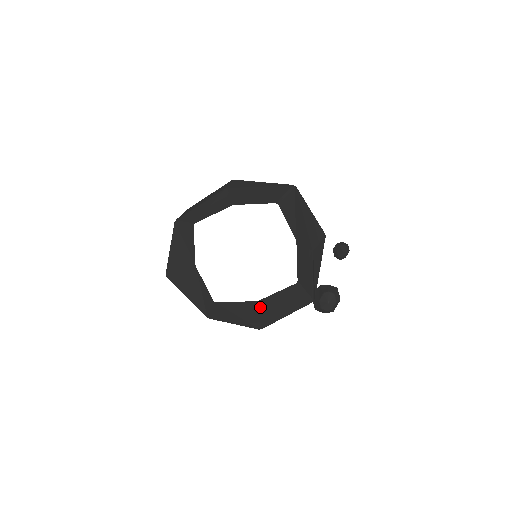
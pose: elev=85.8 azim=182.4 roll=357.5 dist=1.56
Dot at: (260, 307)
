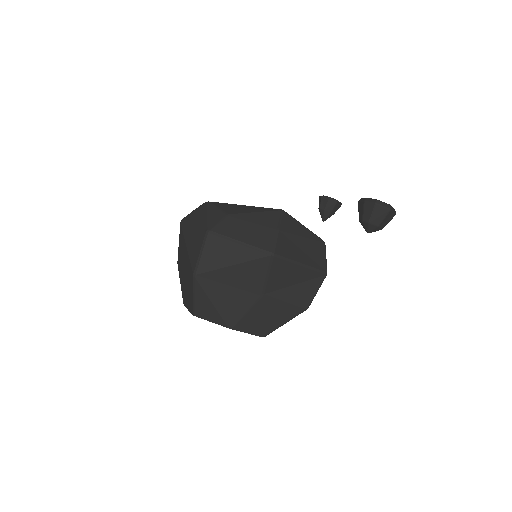
Dot at: occluded
